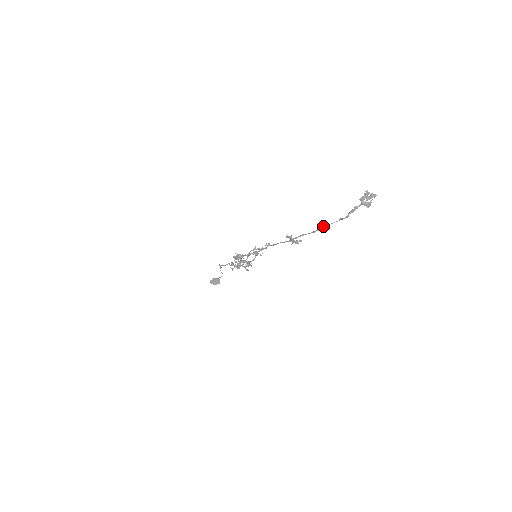
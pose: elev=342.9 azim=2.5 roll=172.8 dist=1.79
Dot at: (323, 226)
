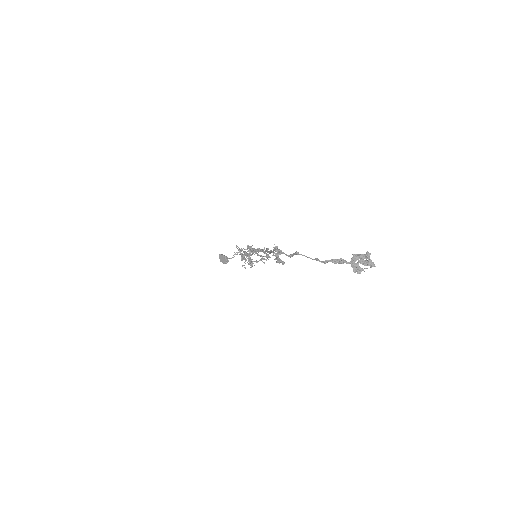
Dot at: (296, 251)
